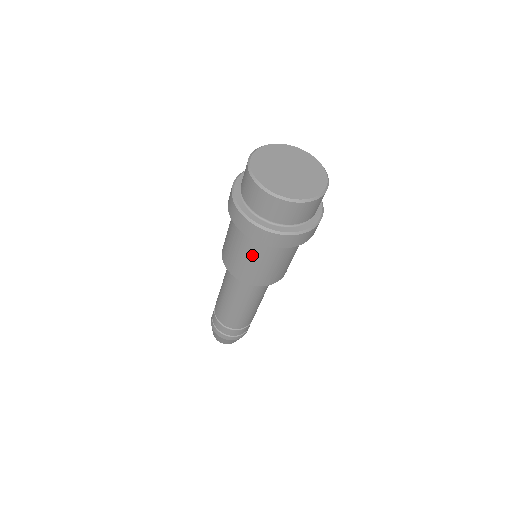
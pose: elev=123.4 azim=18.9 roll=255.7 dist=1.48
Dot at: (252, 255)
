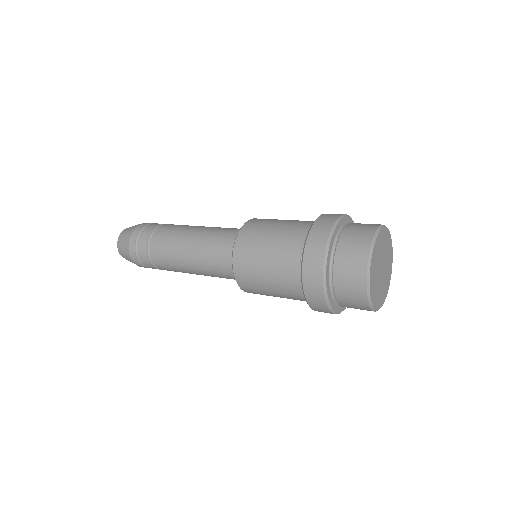
Dot at: (287, 298)
